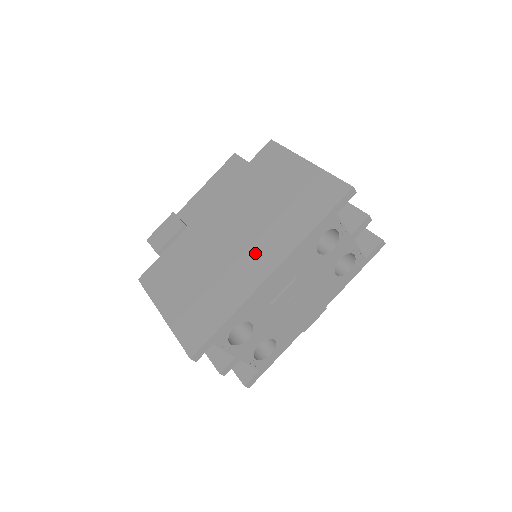
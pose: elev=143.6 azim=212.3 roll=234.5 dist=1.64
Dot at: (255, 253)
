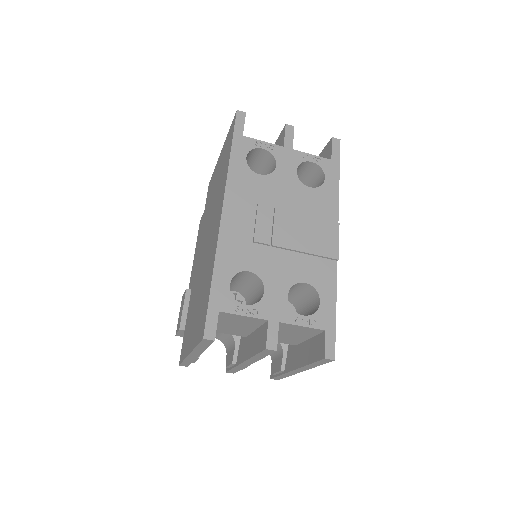
Dot at: (214, 224)
